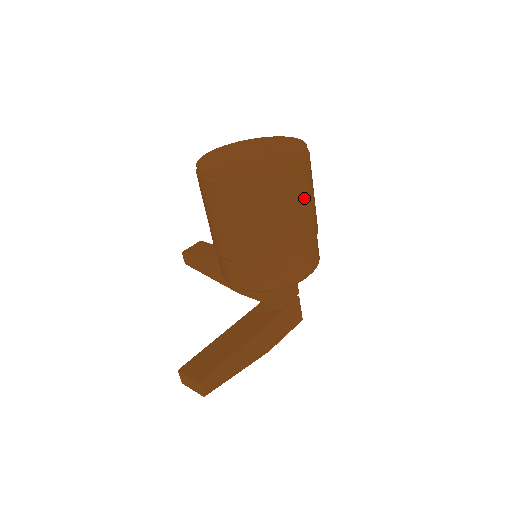
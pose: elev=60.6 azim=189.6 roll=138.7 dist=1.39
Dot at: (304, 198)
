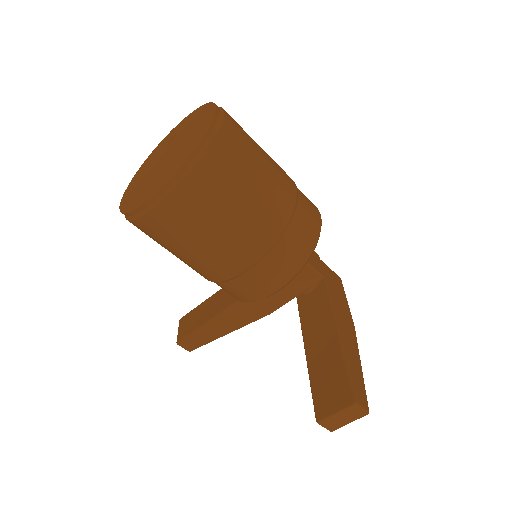
Dot at: (255, 144)
